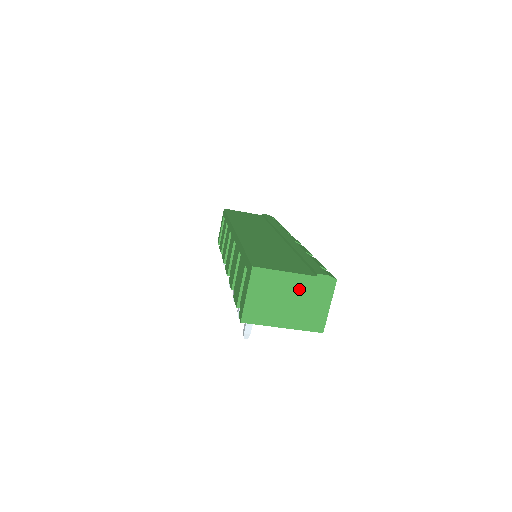
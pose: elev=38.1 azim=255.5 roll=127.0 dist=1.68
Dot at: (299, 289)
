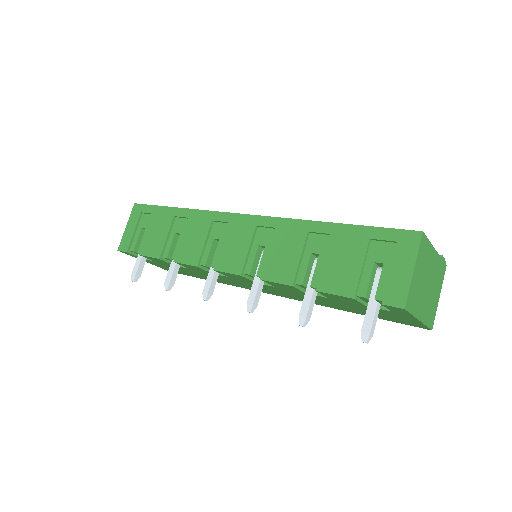
Dot at: (433, 271)
